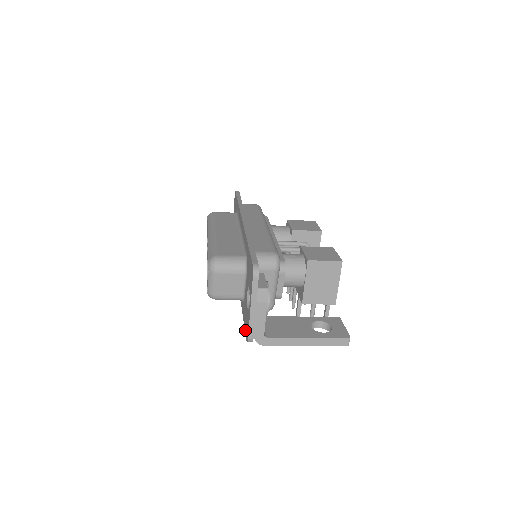
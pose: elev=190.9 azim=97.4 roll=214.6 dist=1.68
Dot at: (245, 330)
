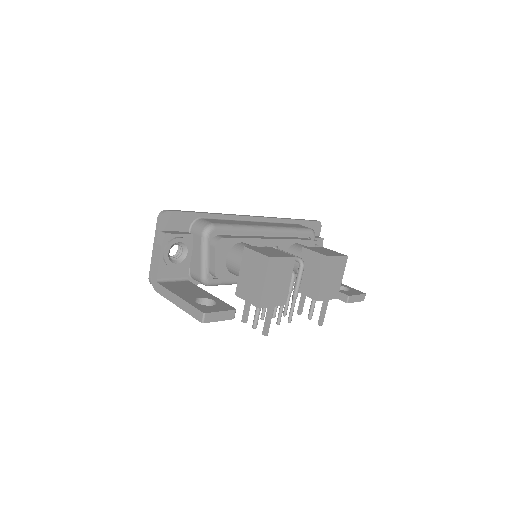
Dot at: occluded
